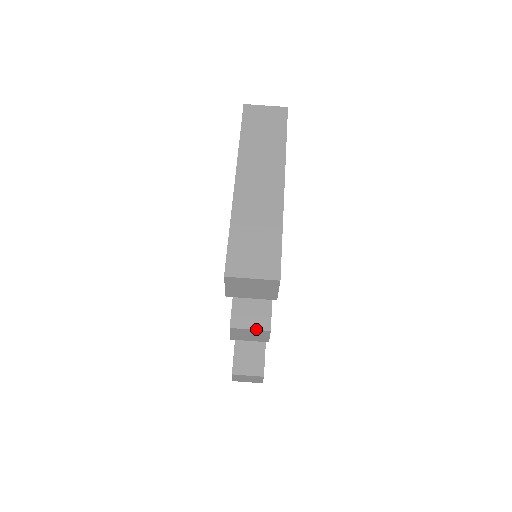
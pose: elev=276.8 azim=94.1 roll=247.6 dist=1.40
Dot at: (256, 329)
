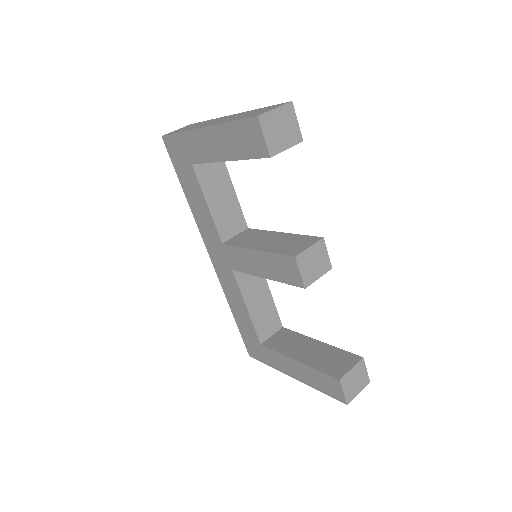
Dot at: (313, 244)
